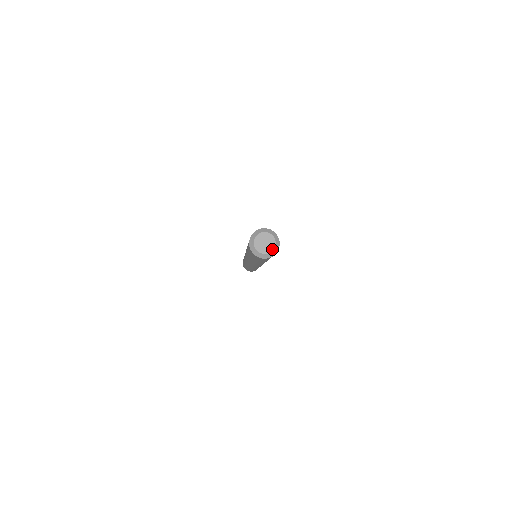
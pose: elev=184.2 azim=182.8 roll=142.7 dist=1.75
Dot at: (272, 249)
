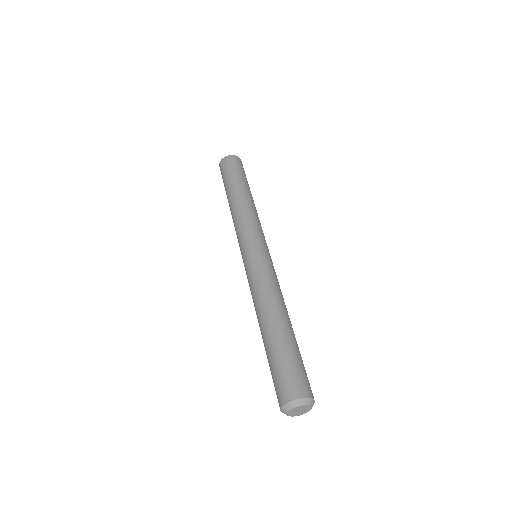
Dot at: occluded
